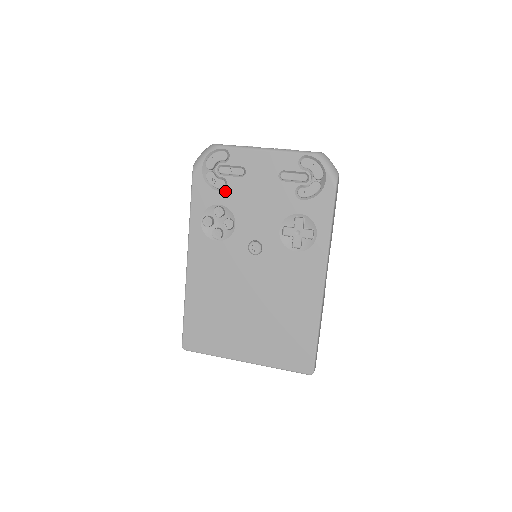
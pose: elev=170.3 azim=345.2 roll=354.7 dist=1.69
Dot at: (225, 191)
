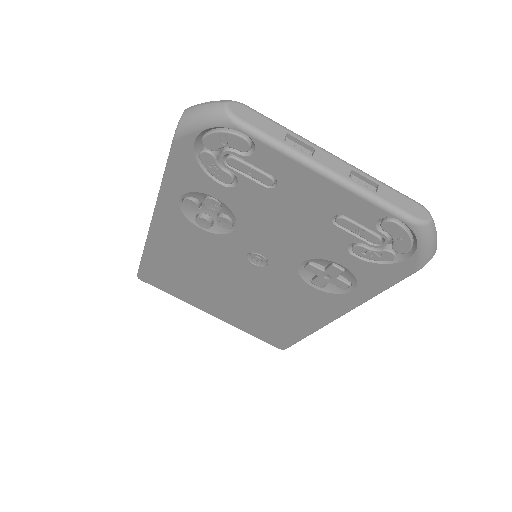
Dot at: (230, 189)
